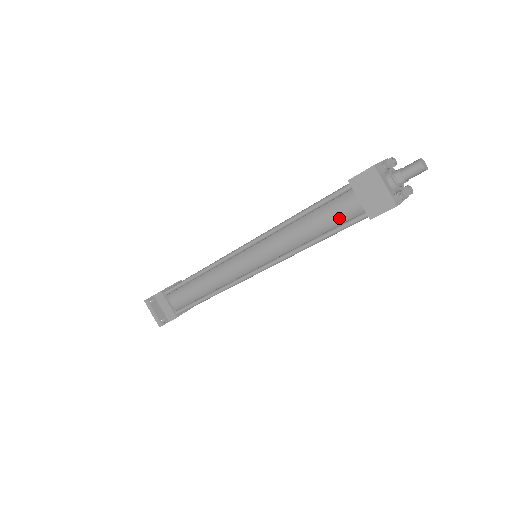
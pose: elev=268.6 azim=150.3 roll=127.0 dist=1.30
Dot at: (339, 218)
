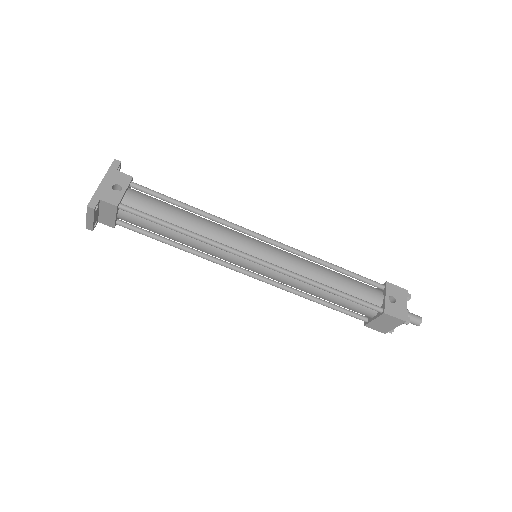
Dot at: (350, 309)
